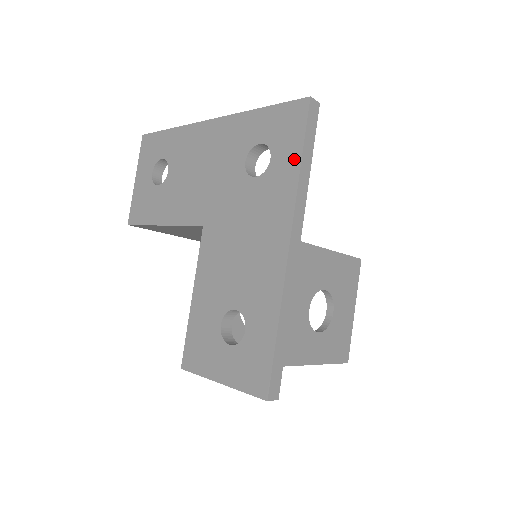
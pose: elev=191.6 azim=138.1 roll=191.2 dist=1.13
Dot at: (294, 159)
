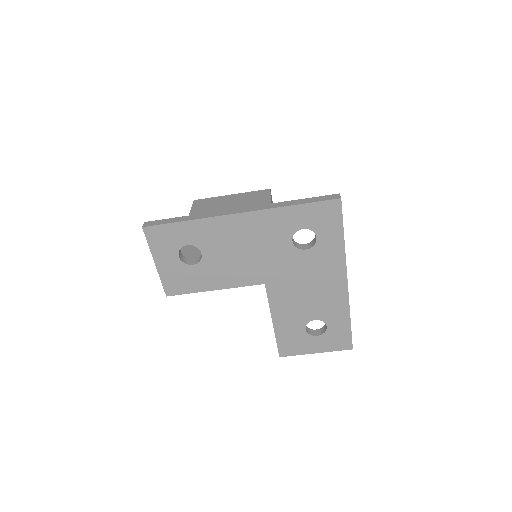
Dot at: (338, 237)
